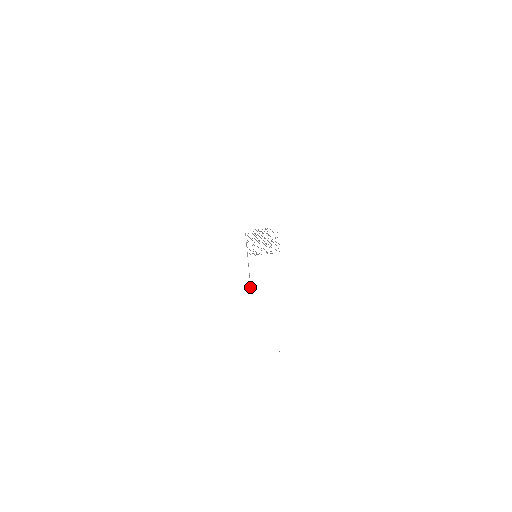
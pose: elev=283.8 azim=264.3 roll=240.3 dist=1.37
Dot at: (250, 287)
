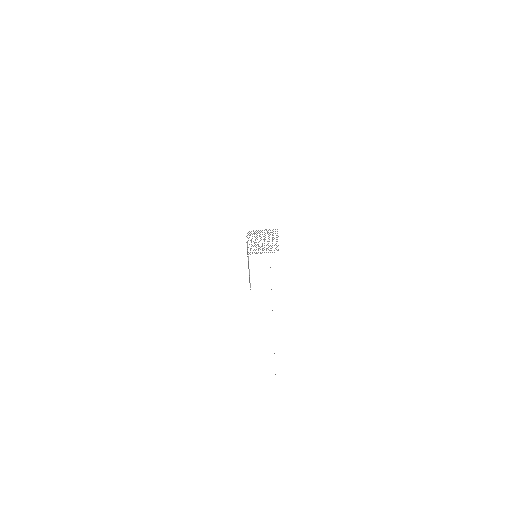
Dot at: (250, 287)
